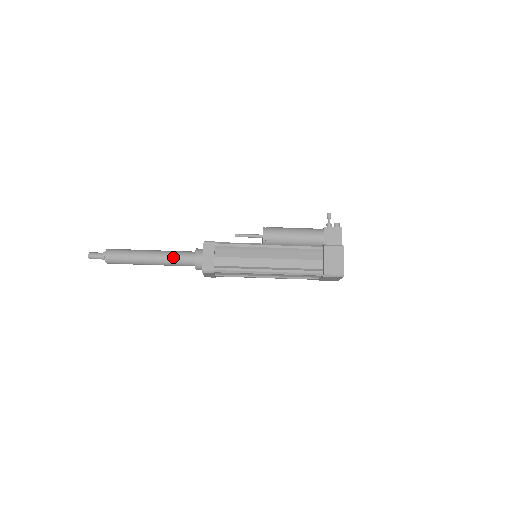
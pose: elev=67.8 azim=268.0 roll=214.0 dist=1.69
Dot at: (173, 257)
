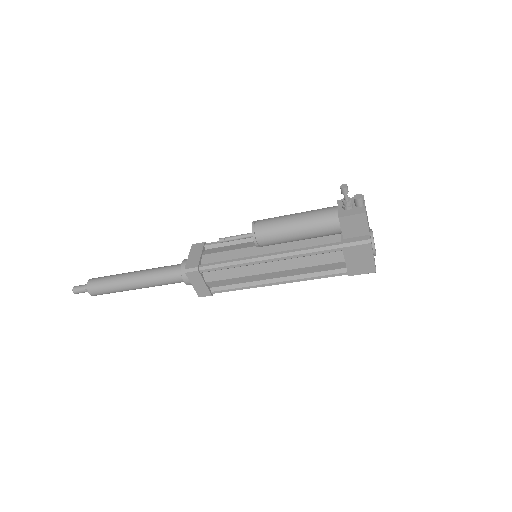
Dot at: (160, 283)
